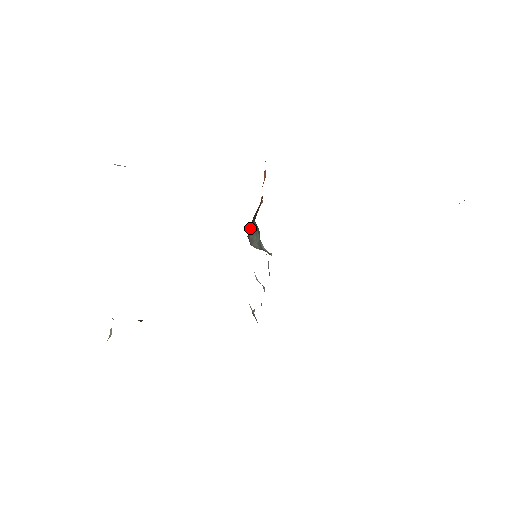
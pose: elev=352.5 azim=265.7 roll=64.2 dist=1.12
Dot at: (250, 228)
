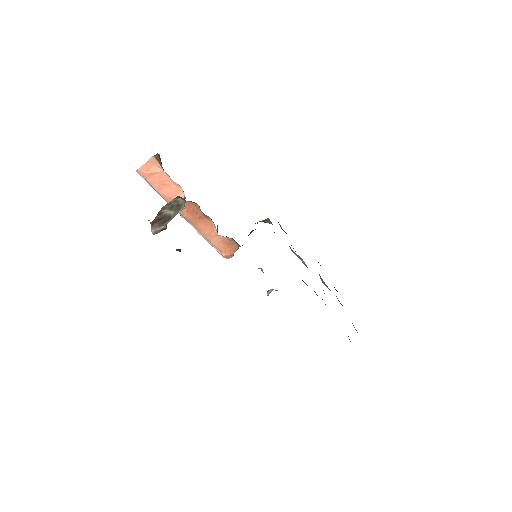
Dot at: occluded
